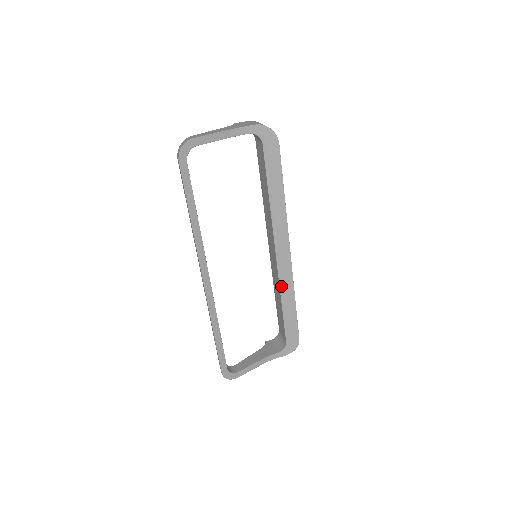
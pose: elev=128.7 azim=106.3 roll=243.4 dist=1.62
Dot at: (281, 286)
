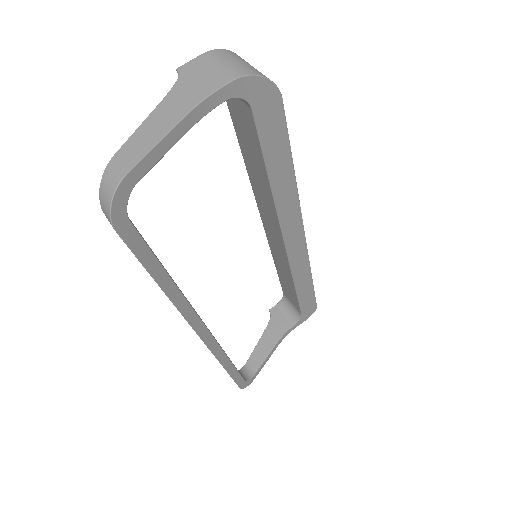
Dot at: (293, 272)
